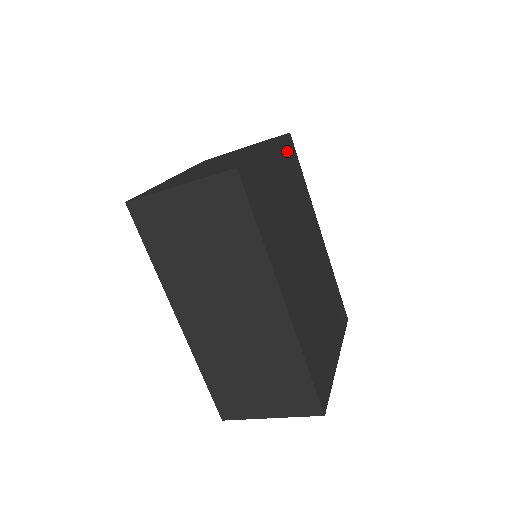
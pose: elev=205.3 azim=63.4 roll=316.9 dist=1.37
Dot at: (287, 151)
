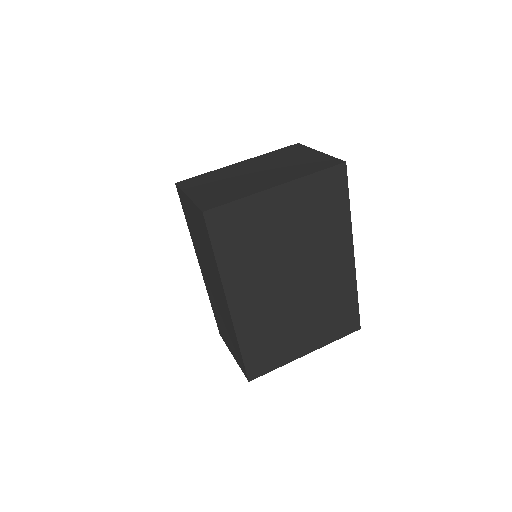
Dot at: (324, 183)
